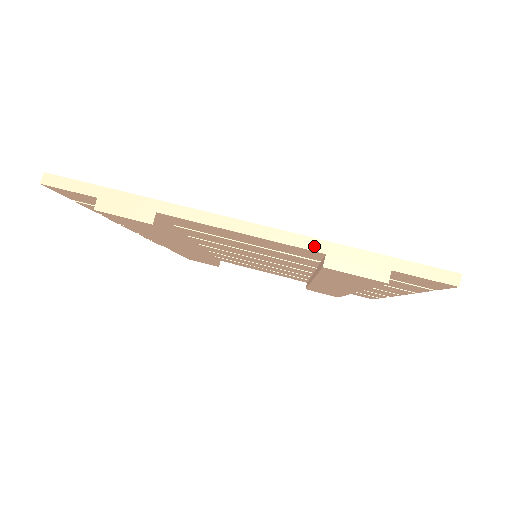
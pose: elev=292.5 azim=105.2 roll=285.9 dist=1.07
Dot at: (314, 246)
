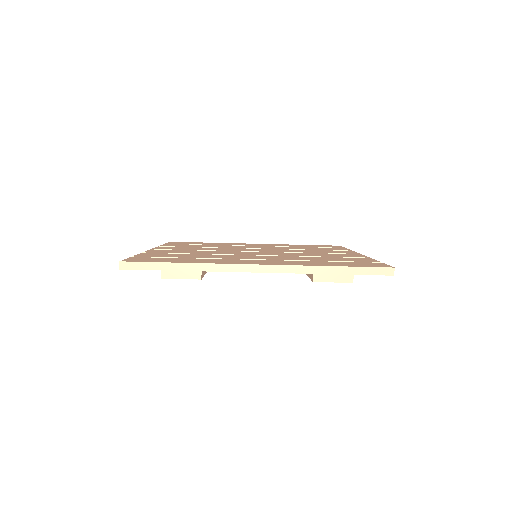
Dot at: (305, 271)
